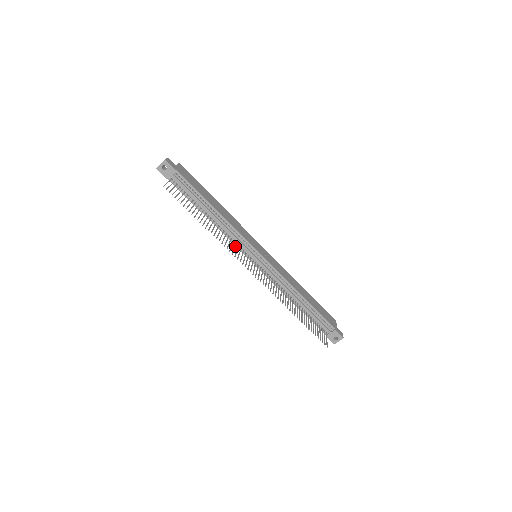
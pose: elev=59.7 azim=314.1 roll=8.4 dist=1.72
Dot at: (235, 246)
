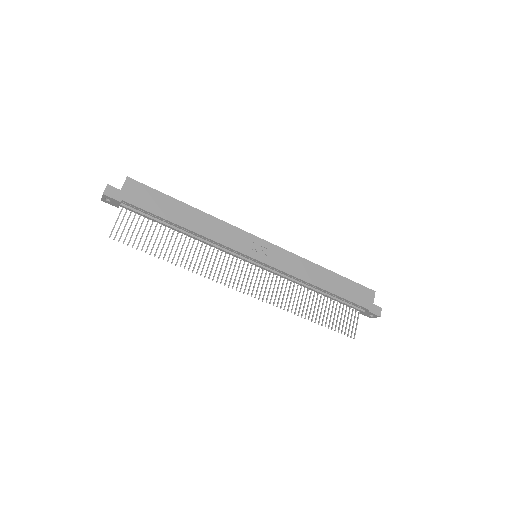
Dot at: (223, 261)
